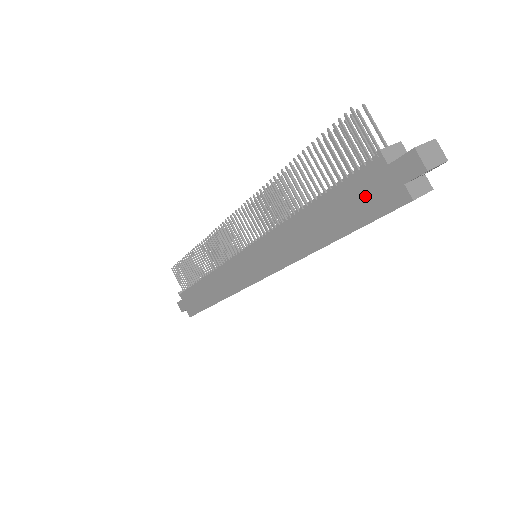
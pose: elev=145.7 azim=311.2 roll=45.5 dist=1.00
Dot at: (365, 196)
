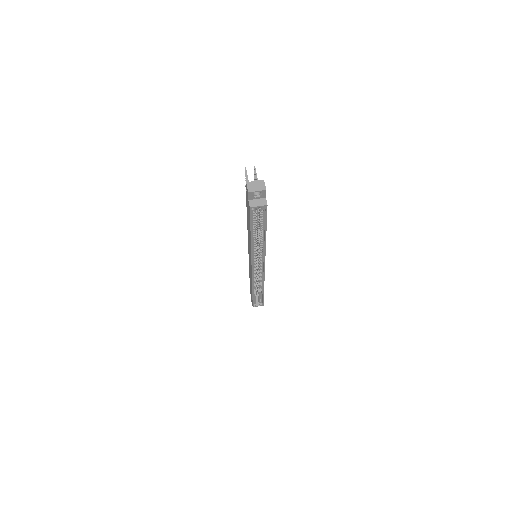
Dot at: (248, 208)
